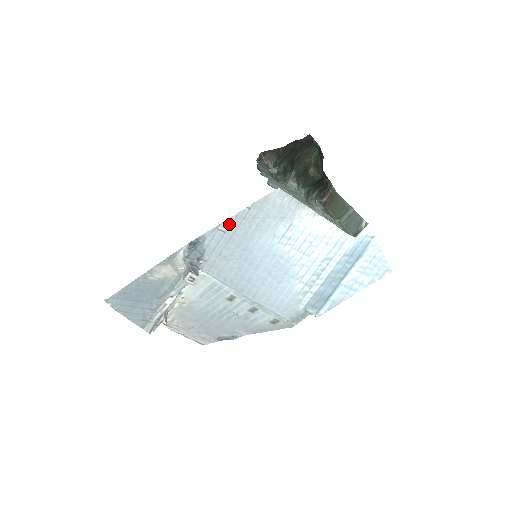
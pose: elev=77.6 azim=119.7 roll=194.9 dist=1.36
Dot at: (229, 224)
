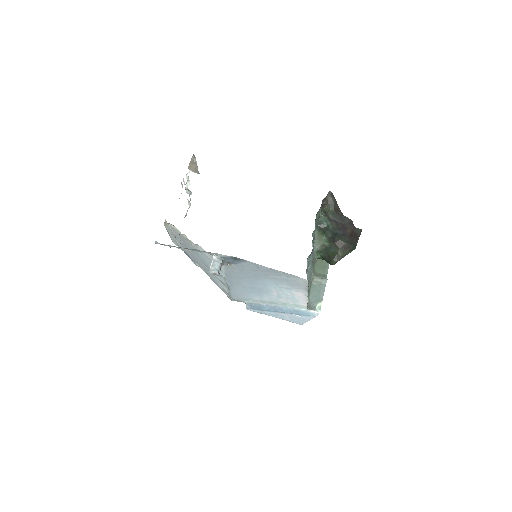
Dot at: (265, 268)
